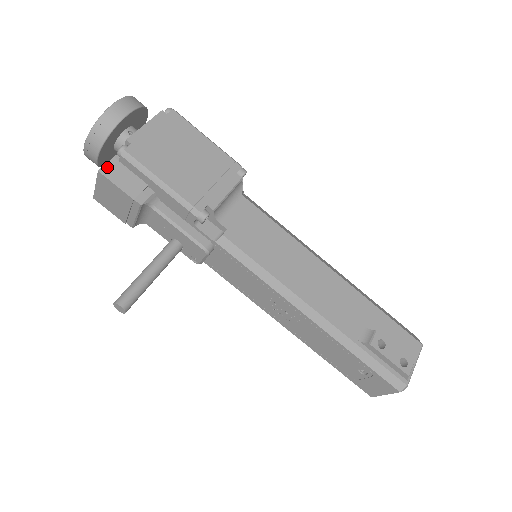
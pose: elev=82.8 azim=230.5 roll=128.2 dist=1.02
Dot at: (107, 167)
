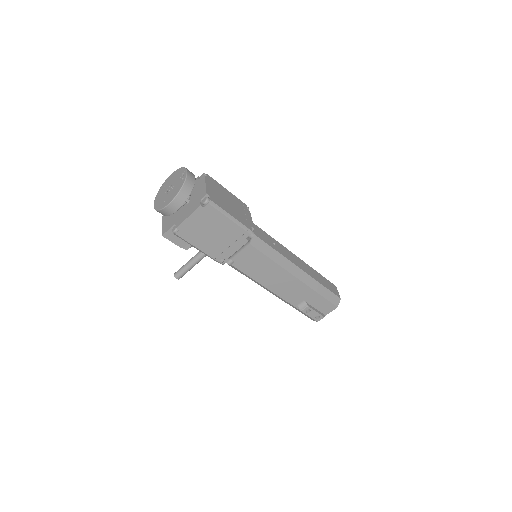
Dot at: (167, 234)
